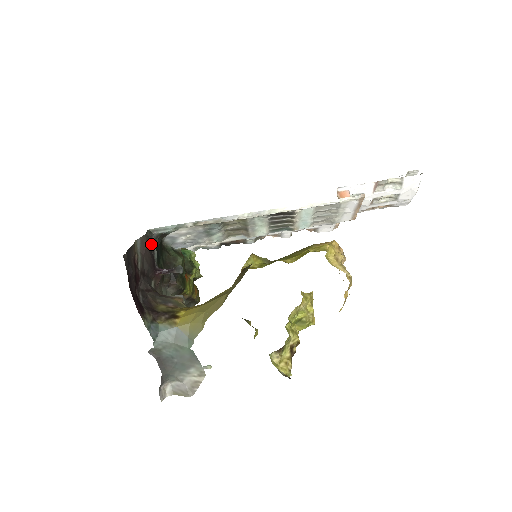
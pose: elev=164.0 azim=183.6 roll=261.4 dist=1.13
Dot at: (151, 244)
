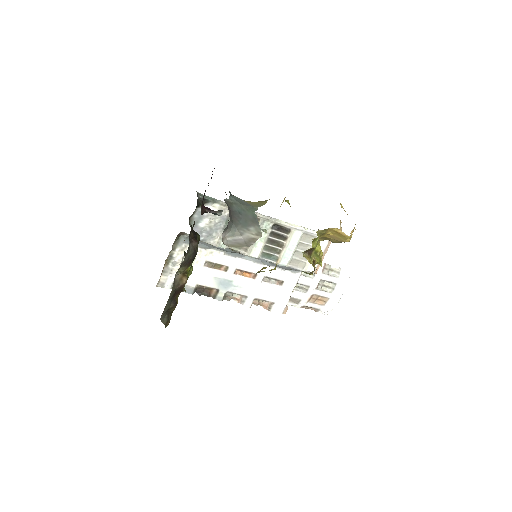
Dot at: occluded
